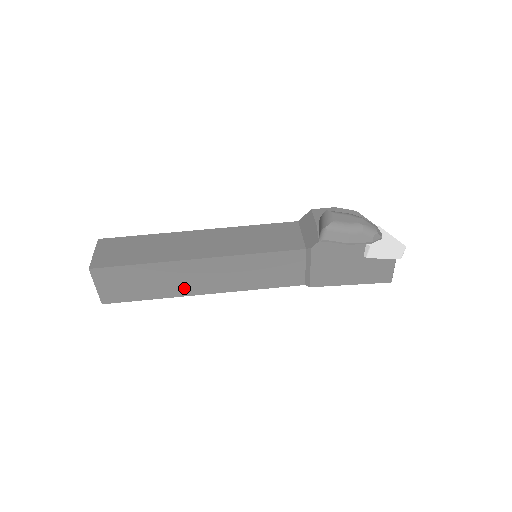
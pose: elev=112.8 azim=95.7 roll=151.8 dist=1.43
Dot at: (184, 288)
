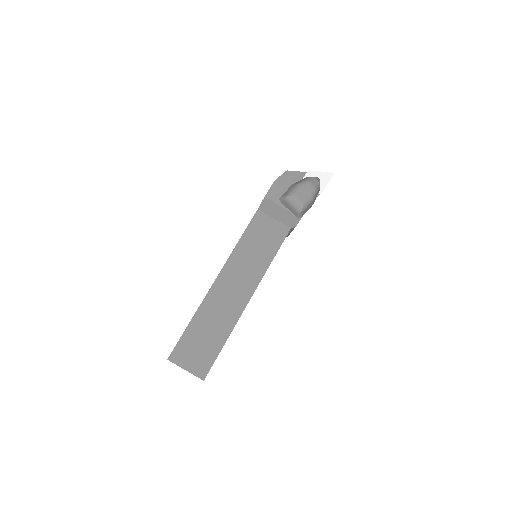
Dot at: occluded
